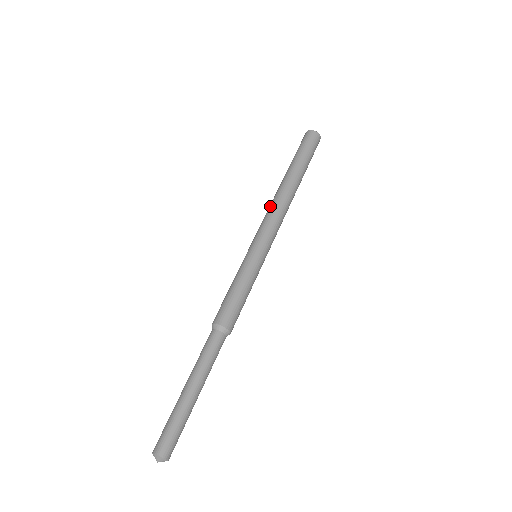
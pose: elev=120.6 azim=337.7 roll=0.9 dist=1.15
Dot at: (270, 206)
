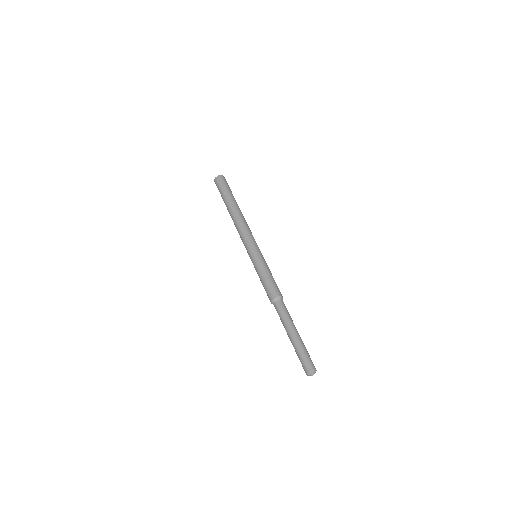
Dot at: (237, 229)
